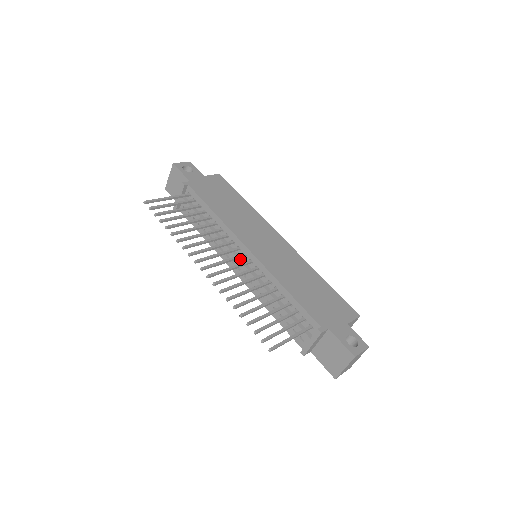
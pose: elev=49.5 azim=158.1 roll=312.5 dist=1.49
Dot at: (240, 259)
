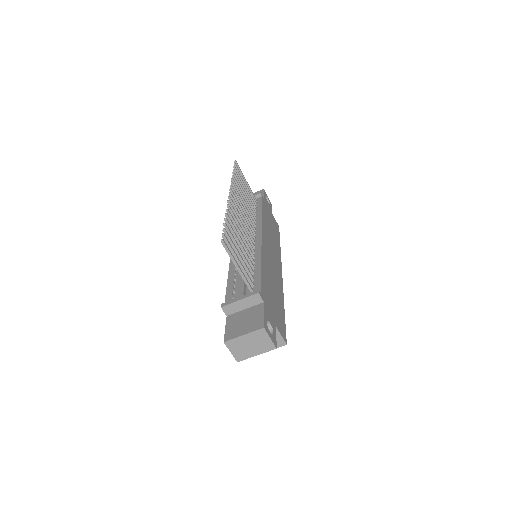
Dot at: occluded
